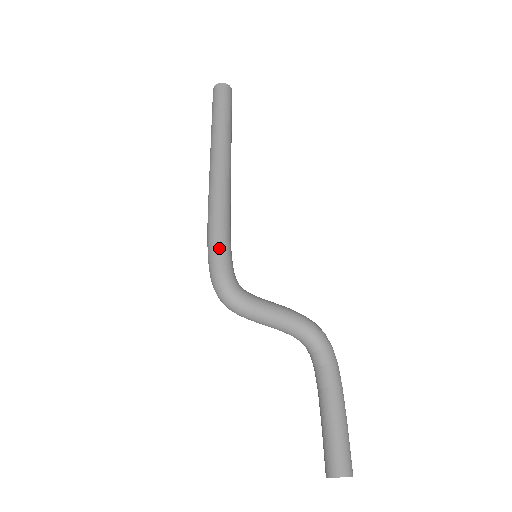
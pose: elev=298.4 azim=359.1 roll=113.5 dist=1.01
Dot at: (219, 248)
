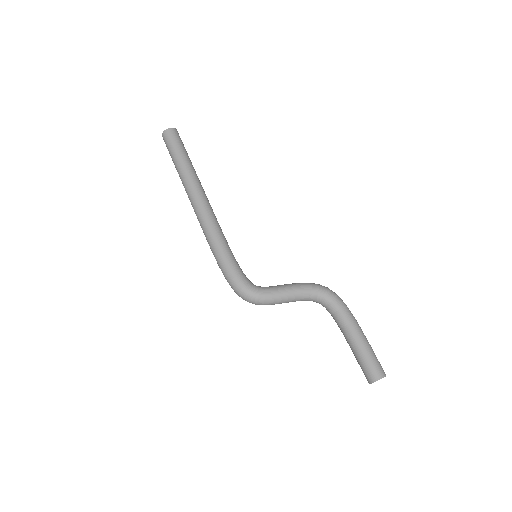
Dot at: (228, 266)
